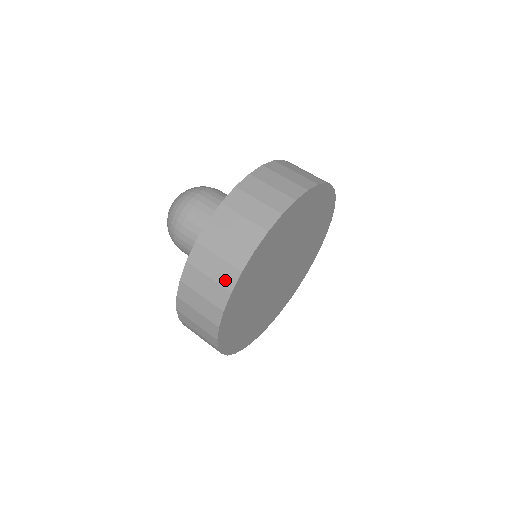
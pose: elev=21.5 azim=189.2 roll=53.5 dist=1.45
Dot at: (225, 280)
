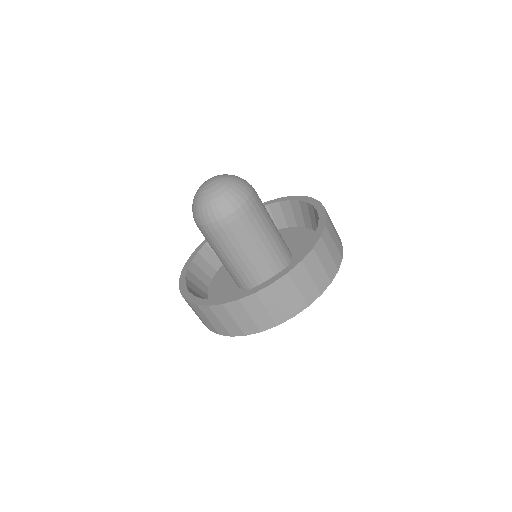
Dot at: (294, 308)
